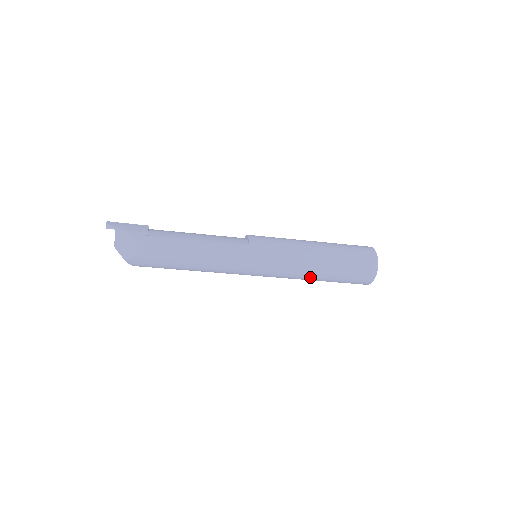
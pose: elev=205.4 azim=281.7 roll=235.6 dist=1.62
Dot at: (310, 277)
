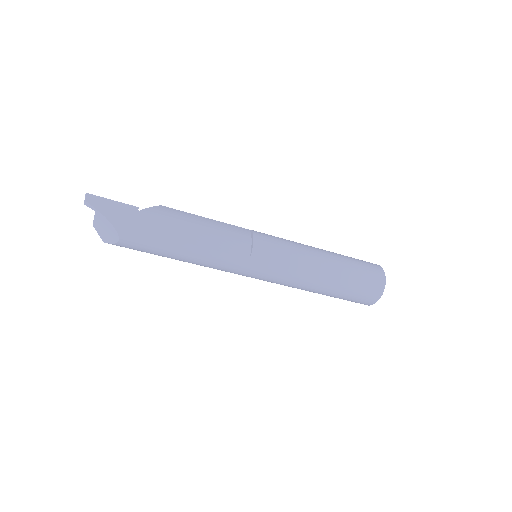
Dot at: occluded
